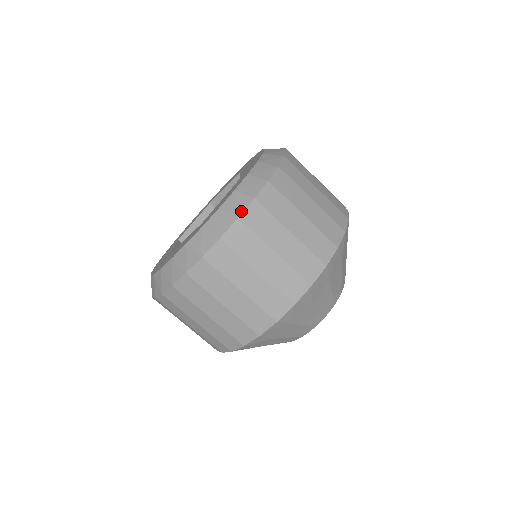
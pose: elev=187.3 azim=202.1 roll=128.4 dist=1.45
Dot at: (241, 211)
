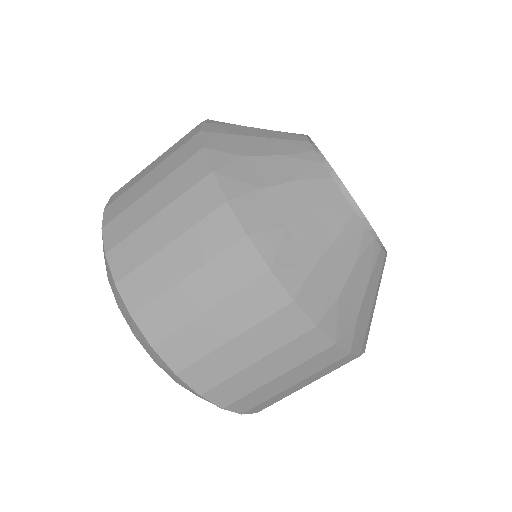
Dot at: (102, 225)
